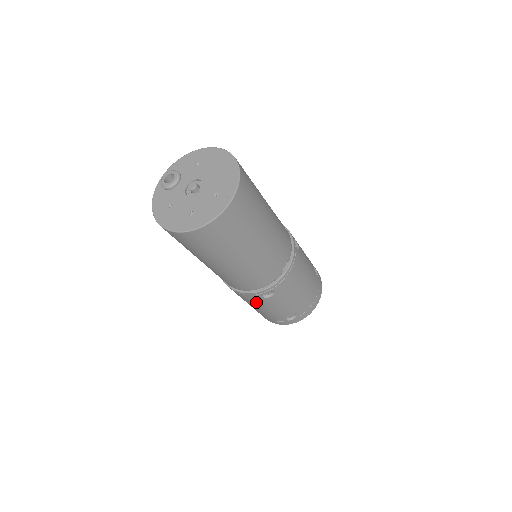
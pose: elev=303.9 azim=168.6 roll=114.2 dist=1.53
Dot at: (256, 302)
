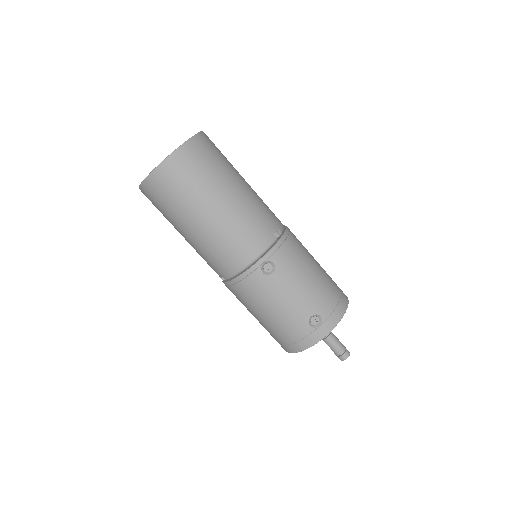
Dot at: (262, 291)
